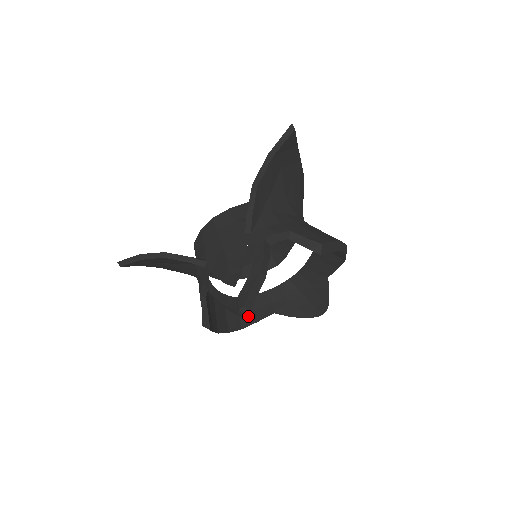
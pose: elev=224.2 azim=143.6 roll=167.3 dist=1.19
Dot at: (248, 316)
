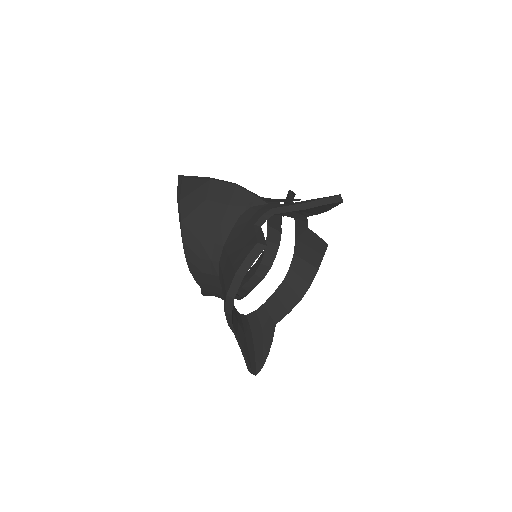
Dot at: (232, 311)
